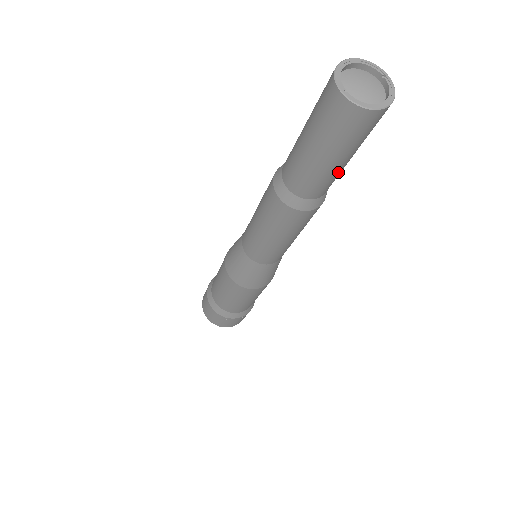
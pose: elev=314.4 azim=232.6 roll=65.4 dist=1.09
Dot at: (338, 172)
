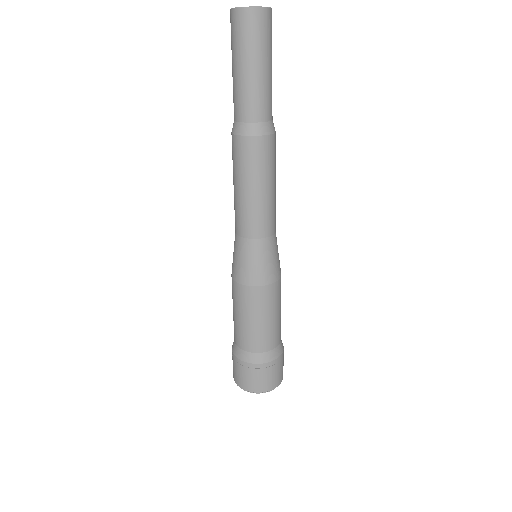
Dot at: (248, 86)
